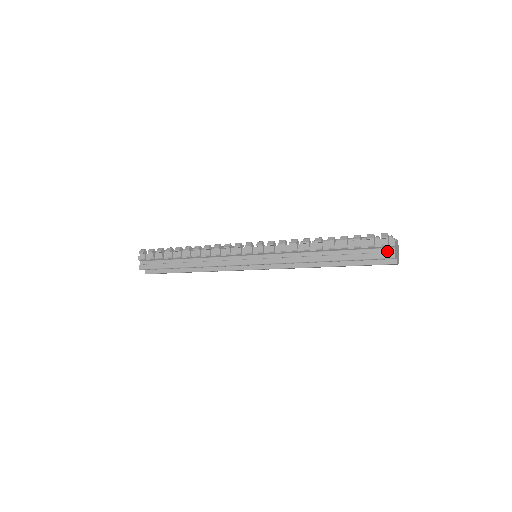
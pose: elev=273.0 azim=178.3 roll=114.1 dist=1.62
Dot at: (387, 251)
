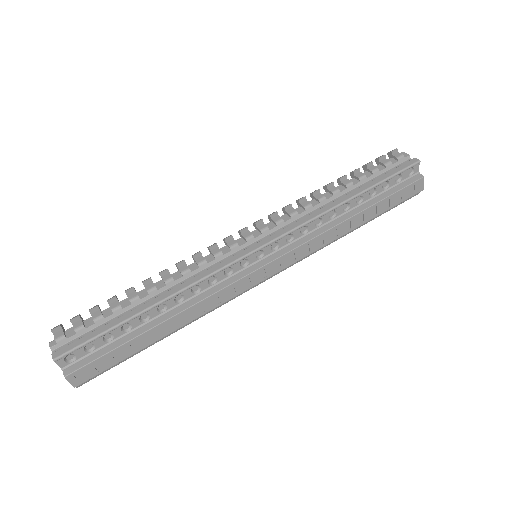
Dot at: (406, 163)
